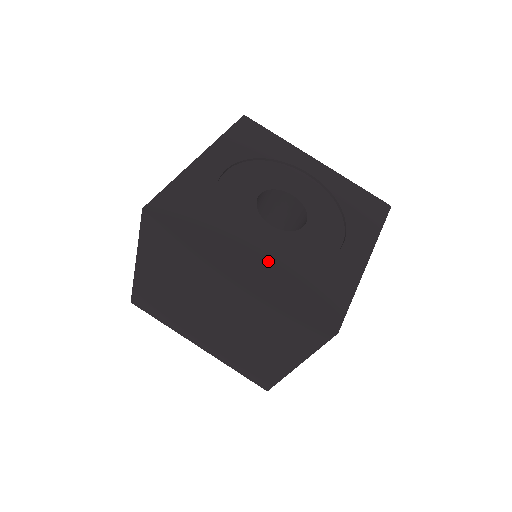
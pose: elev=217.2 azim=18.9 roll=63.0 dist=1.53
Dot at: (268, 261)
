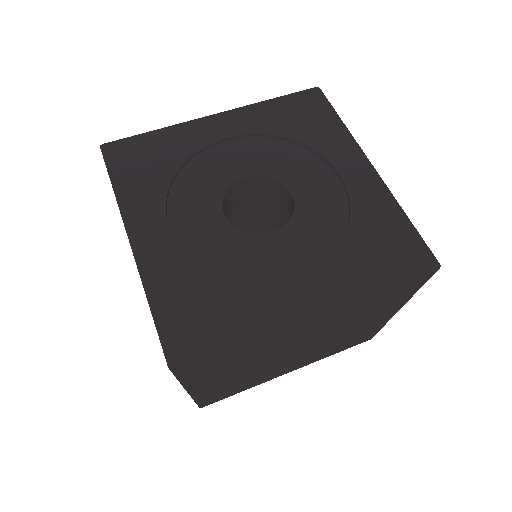
Dot at: (319, 272)
